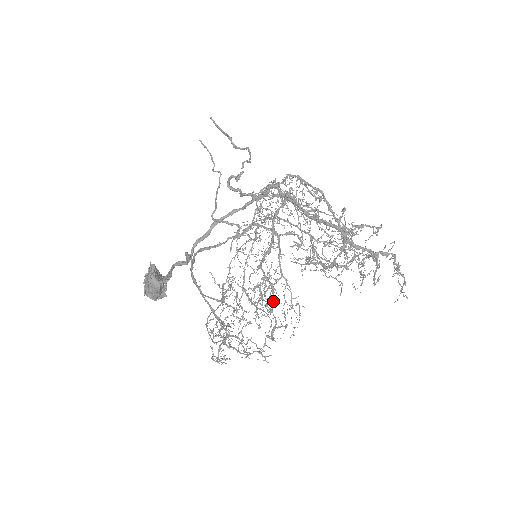
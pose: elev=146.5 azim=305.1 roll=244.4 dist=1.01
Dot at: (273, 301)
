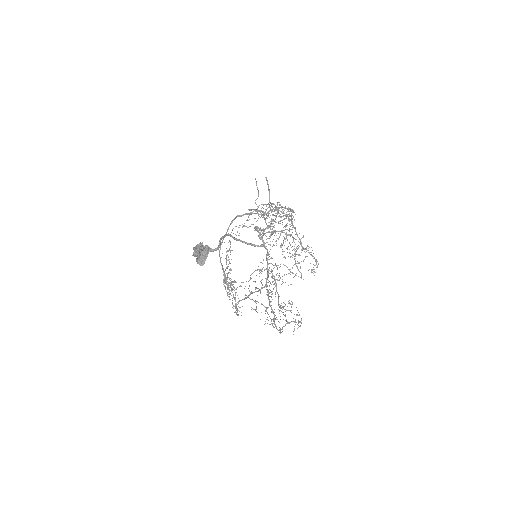
Dot at: occluded
